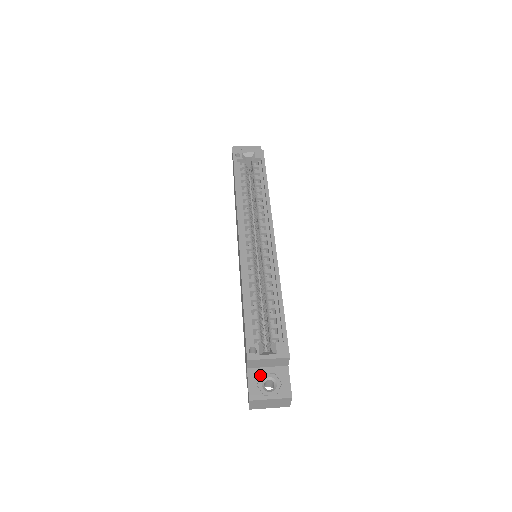
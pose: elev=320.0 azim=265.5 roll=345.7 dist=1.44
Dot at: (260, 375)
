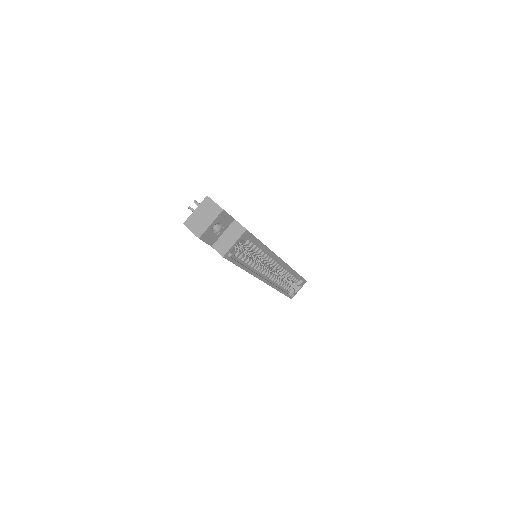
Dot at: occluded
